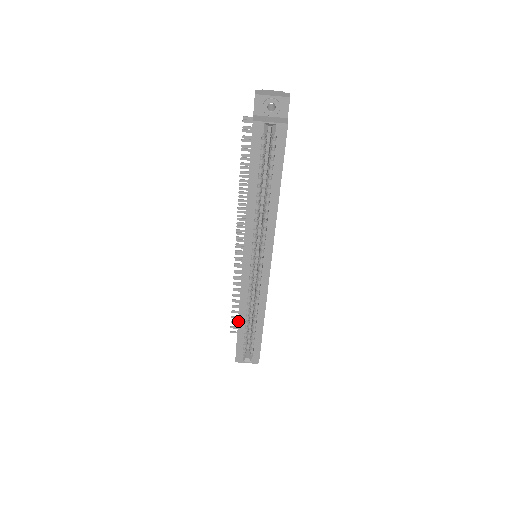
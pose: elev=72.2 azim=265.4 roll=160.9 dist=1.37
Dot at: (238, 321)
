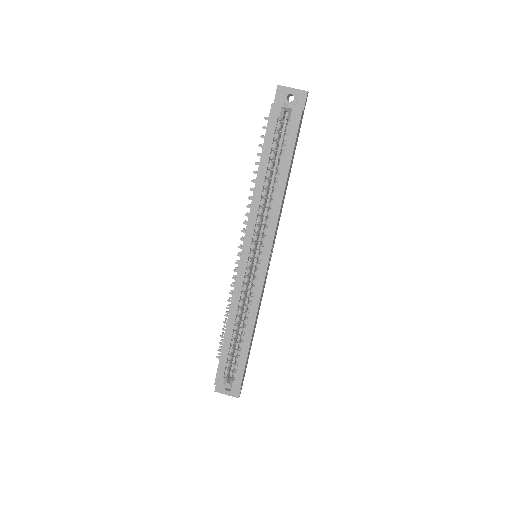
Dot at: (226, 328)
